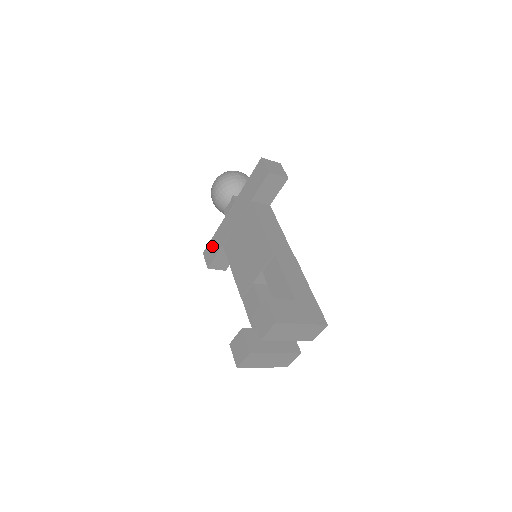
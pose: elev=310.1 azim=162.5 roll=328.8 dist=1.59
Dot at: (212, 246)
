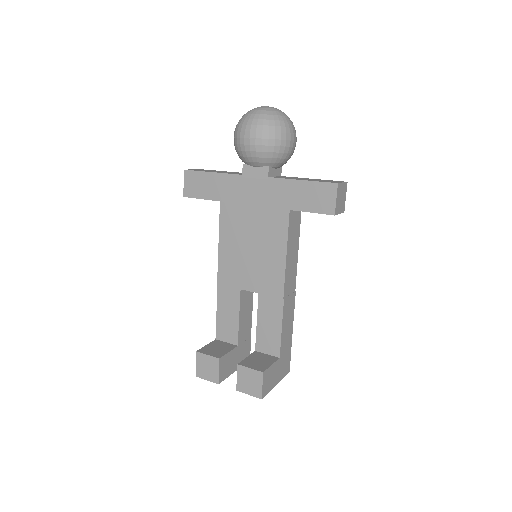
Dot at: (203, 182)
